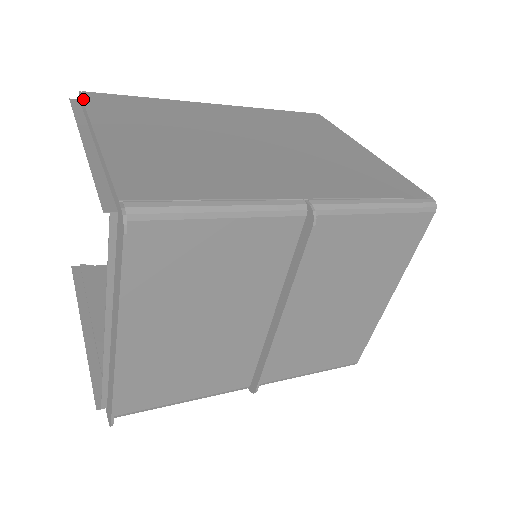
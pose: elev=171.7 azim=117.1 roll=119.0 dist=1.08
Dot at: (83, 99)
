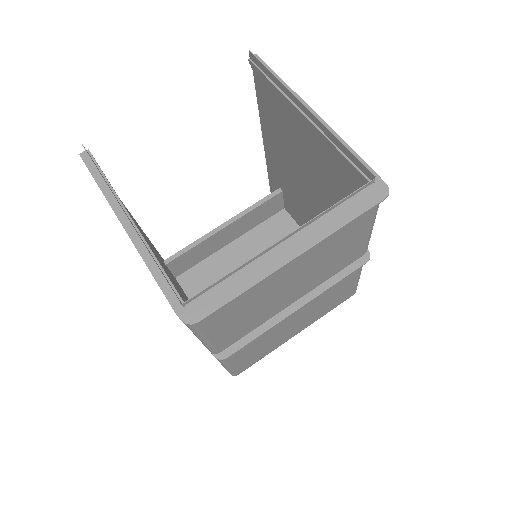
Dot at: (268, 66)
